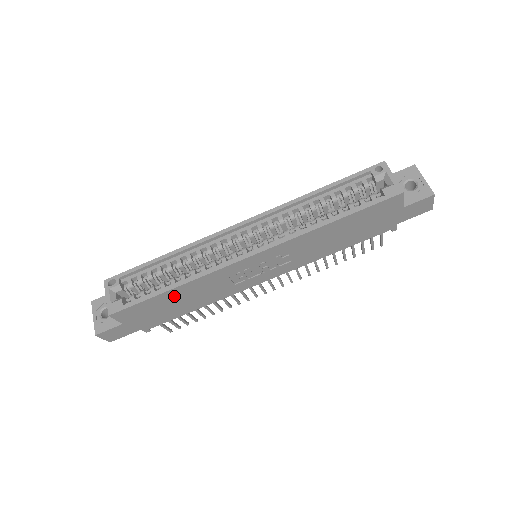
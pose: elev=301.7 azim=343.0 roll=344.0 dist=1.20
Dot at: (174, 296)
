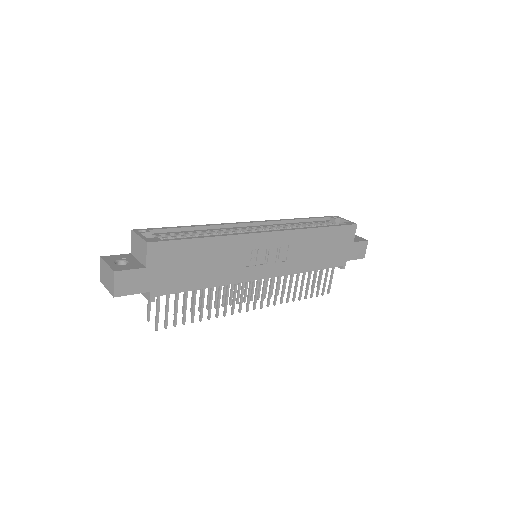
Dot at: (203, 250)
